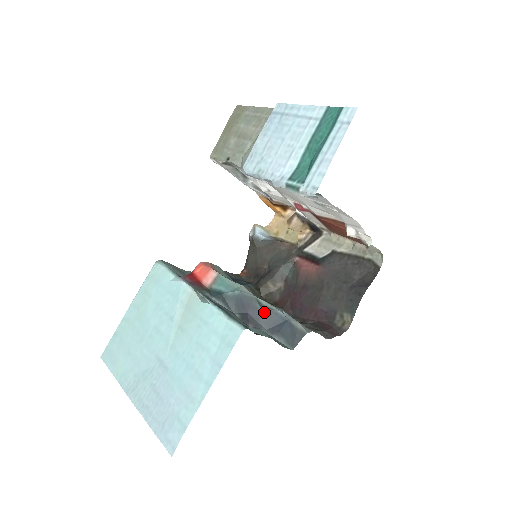
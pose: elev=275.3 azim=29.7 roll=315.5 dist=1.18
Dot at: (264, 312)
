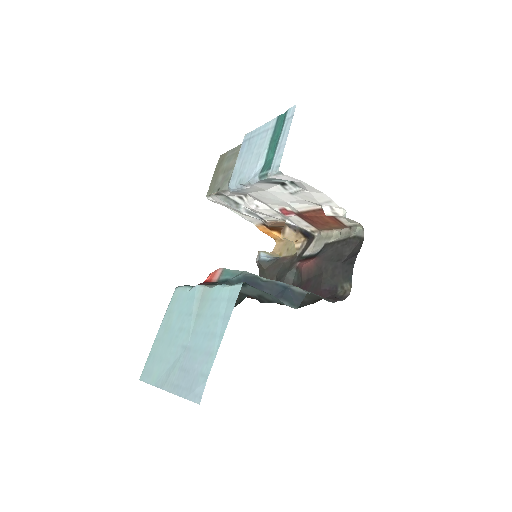
Dot at: (266, 285)
